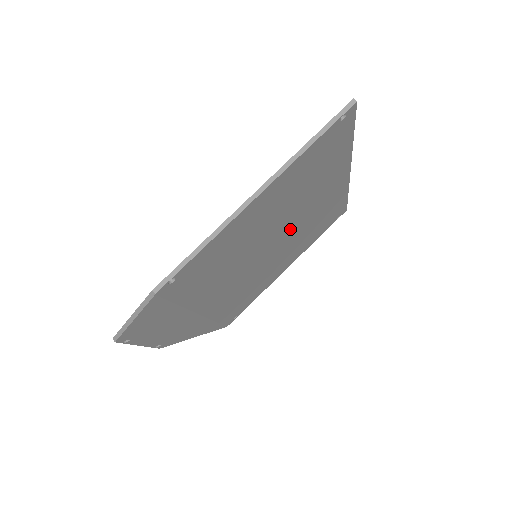
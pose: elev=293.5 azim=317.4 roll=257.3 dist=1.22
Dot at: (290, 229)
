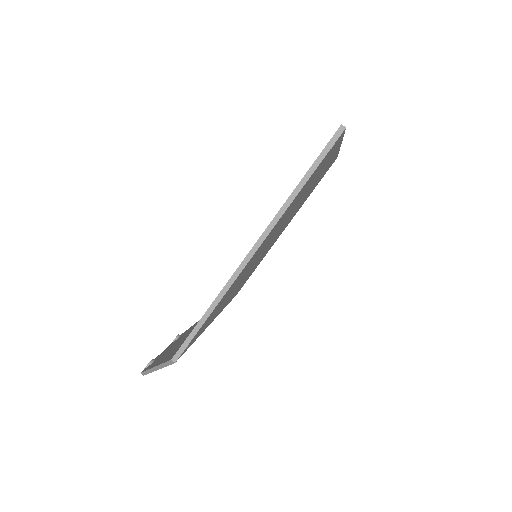
Dot at: occluded
